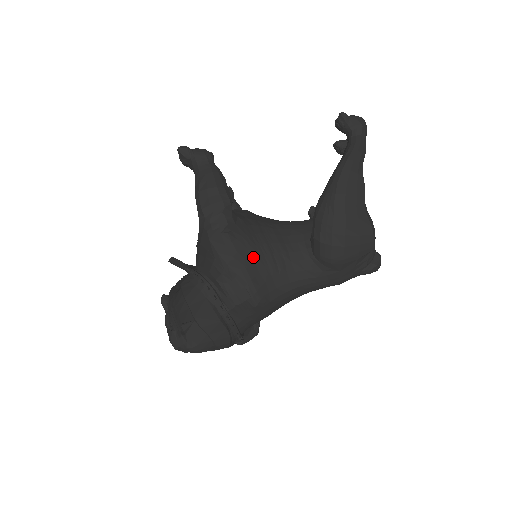
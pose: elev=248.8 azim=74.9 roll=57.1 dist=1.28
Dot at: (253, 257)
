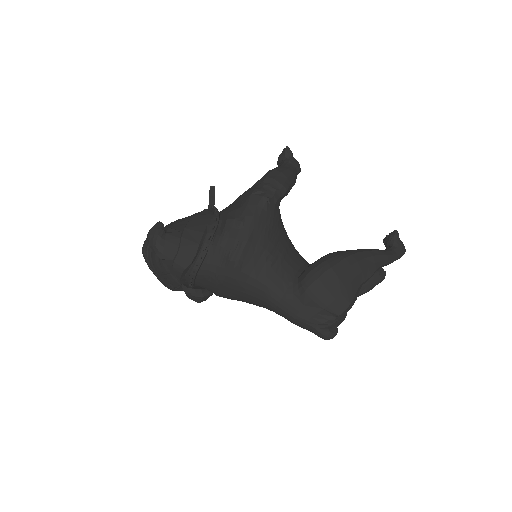
Dot at: (263, 232)
